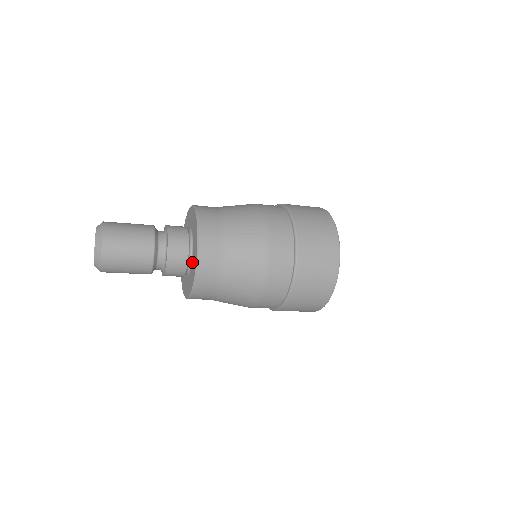
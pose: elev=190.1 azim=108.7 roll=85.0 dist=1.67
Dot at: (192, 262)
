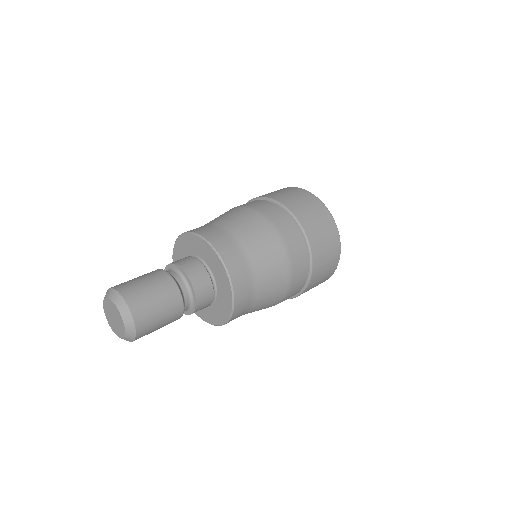
Dot at: (219, 293)
